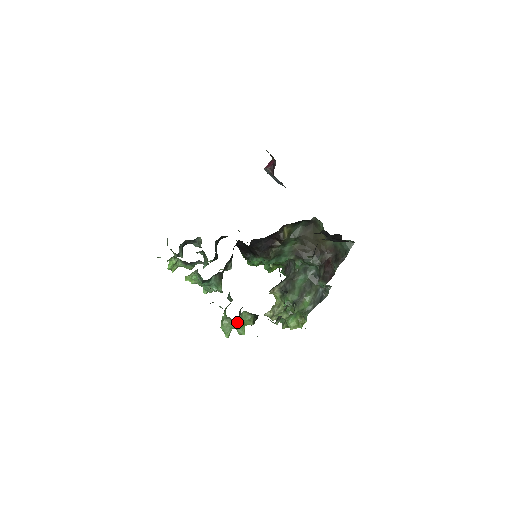
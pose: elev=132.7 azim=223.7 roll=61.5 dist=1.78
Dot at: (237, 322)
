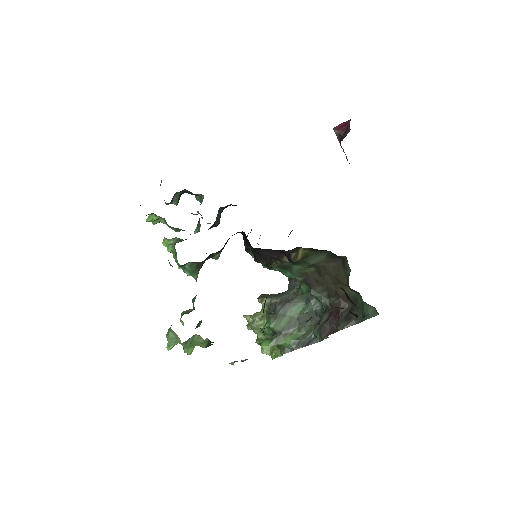
Dot at: (183, 343)
